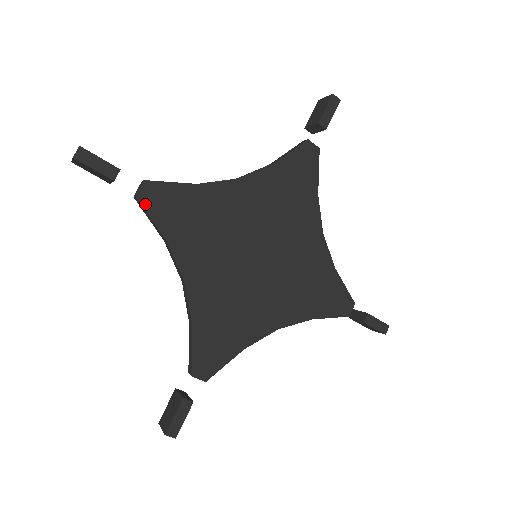
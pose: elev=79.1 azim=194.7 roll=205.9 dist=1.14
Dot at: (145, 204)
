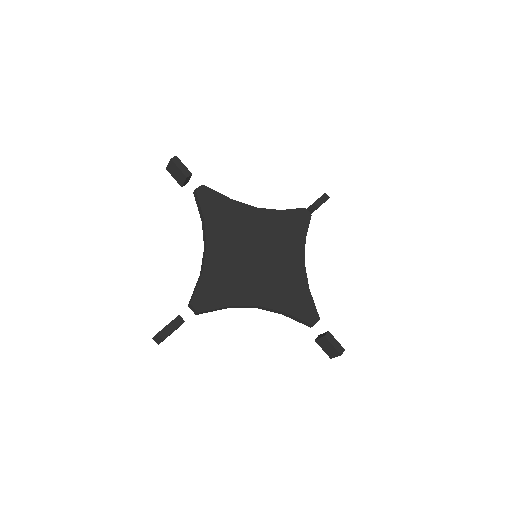
Dot at: (199, 195)
